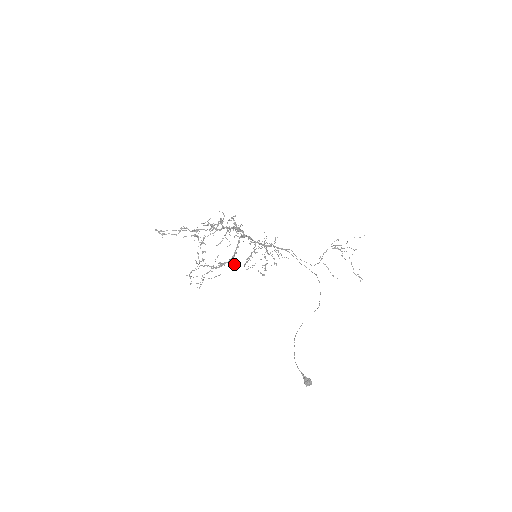
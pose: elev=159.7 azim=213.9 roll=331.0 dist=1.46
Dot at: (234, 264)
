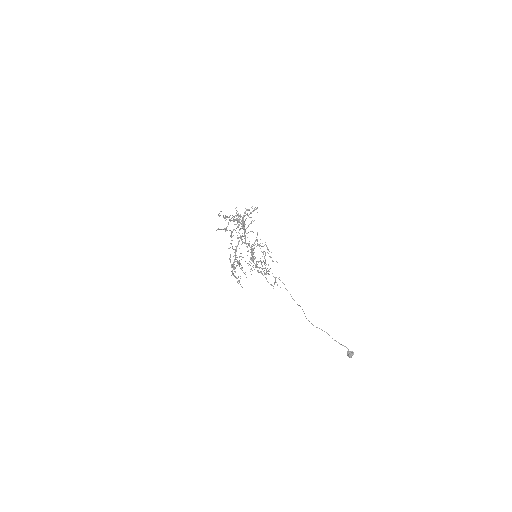
Dot at: occluded
